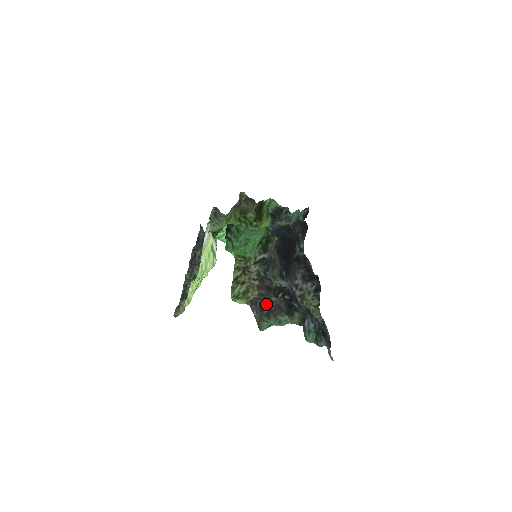
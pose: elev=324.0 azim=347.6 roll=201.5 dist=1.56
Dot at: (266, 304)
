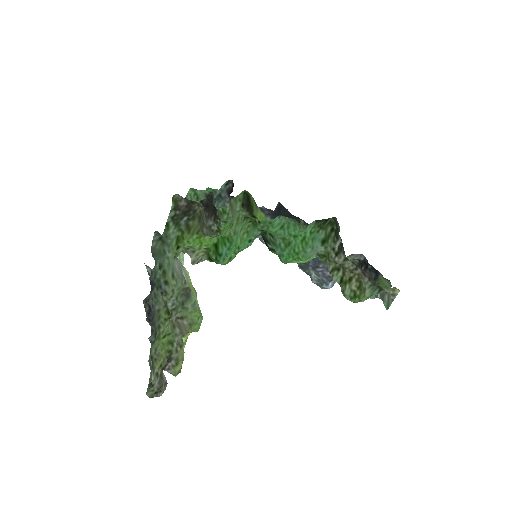
Dot at: occluded
